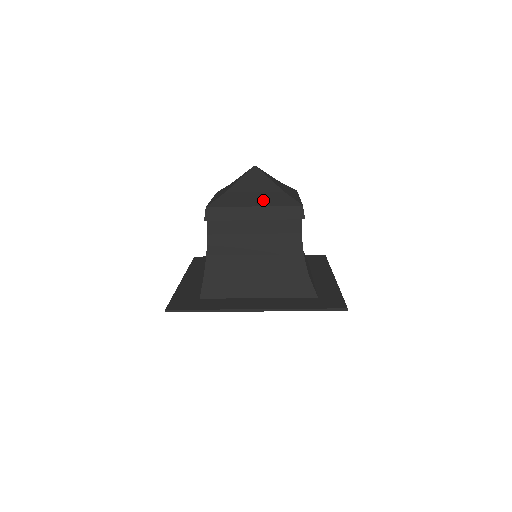
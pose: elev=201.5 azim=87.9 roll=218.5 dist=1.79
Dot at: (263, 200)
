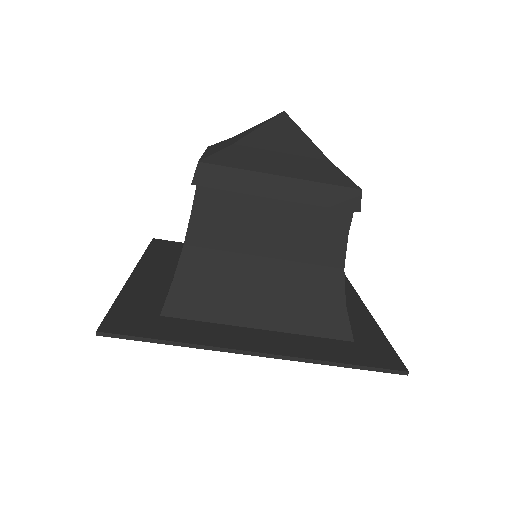
Dot at: (296, 168)
